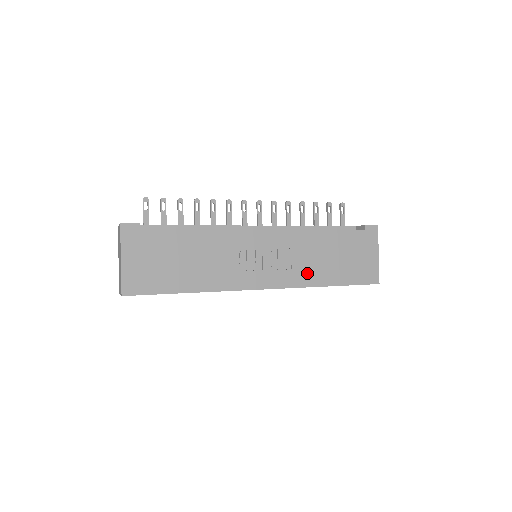
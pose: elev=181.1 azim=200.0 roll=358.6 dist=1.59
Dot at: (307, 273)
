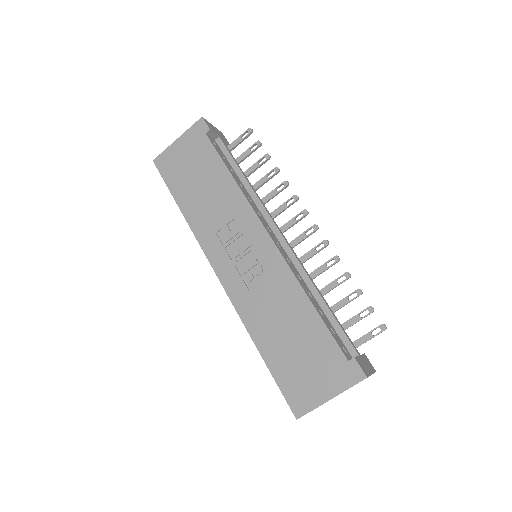
Dot at: (256, 312)
